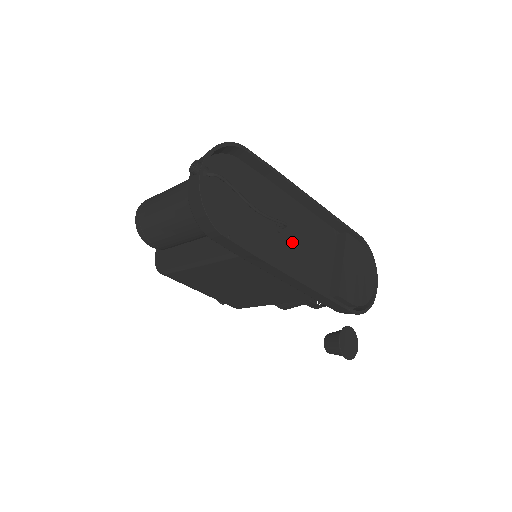
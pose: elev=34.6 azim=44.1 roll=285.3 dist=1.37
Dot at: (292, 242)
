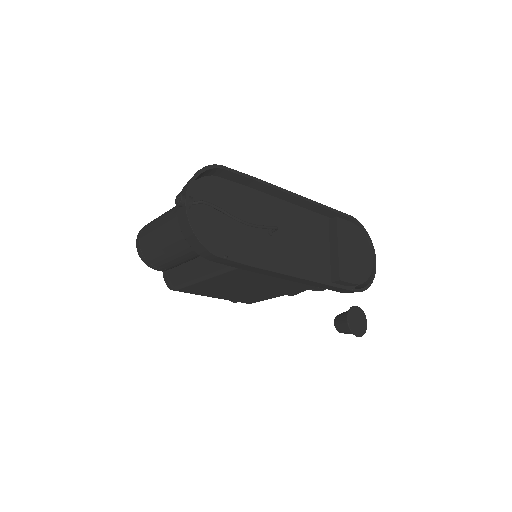
Dot at: (286, 241)
